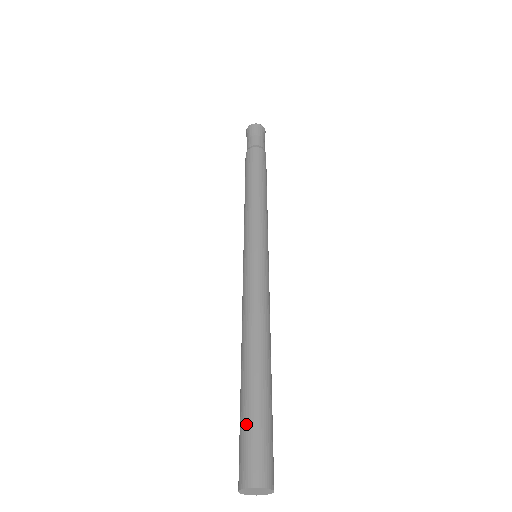
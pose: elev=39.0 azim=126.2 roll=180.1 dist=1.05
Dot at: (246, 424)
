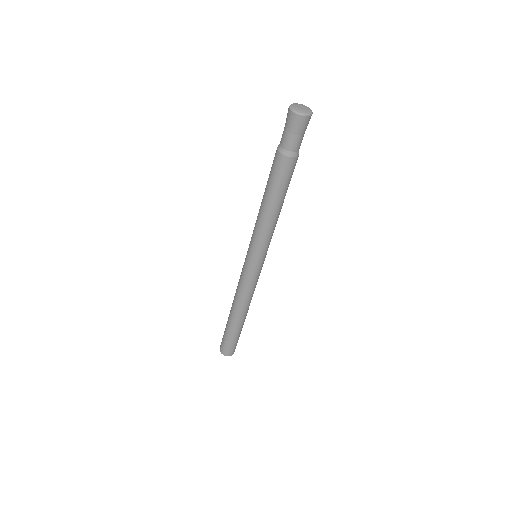
Dot at: (233, 341)
